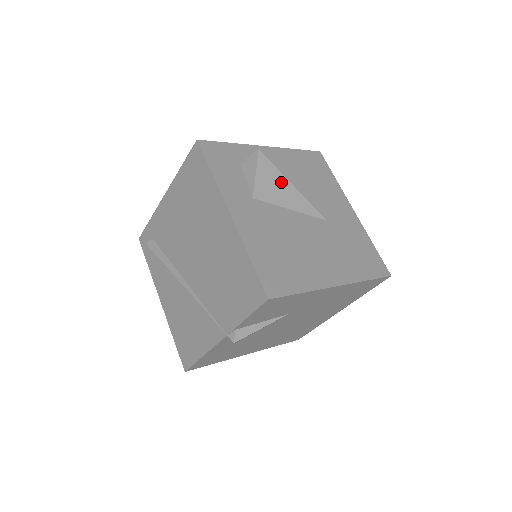
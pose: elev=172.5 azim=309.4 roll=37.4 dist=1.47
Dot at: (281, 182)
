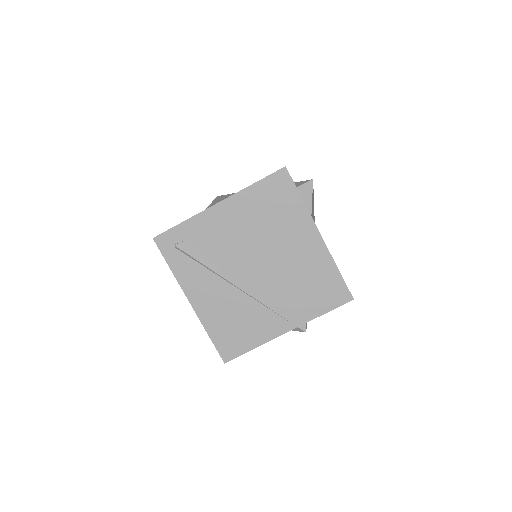
Dot at: (313, 205)
